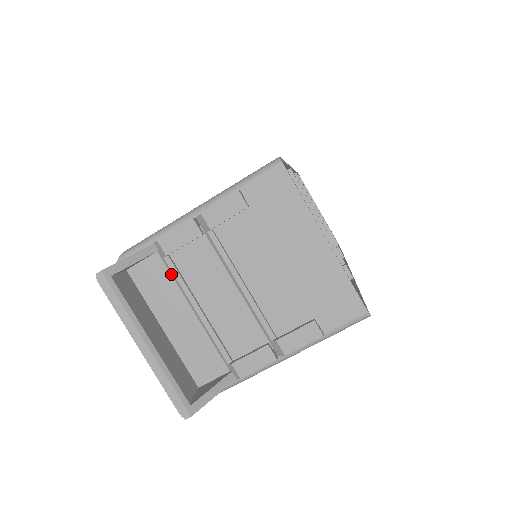
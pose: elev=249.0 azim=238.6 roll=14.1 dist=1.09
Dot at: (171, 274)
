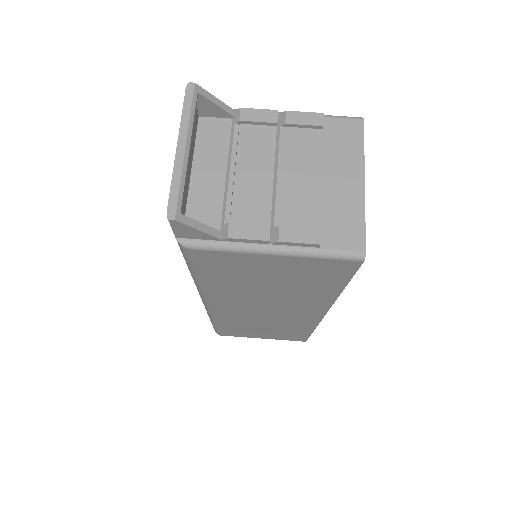
Dot at: (230, 138)
